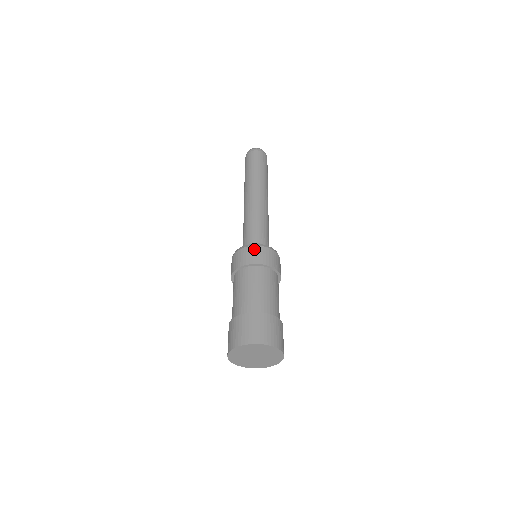
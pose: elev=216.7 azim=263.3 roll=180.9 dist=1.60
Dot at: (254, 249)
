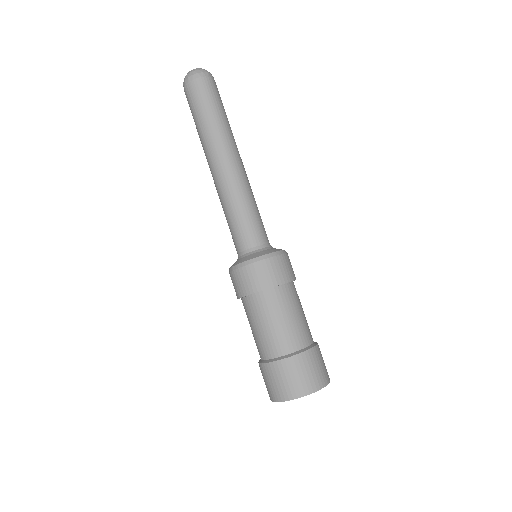
Dot at: (233, 276)
